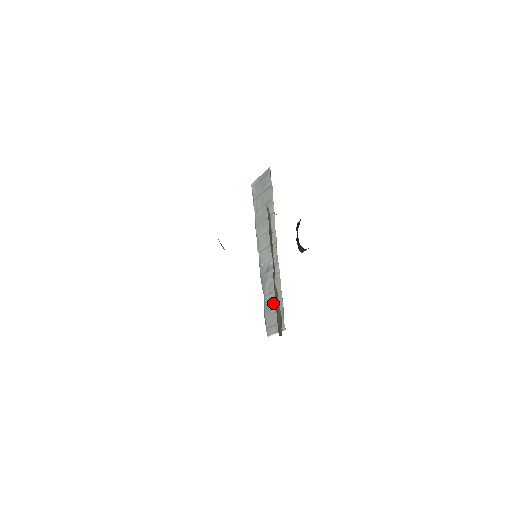
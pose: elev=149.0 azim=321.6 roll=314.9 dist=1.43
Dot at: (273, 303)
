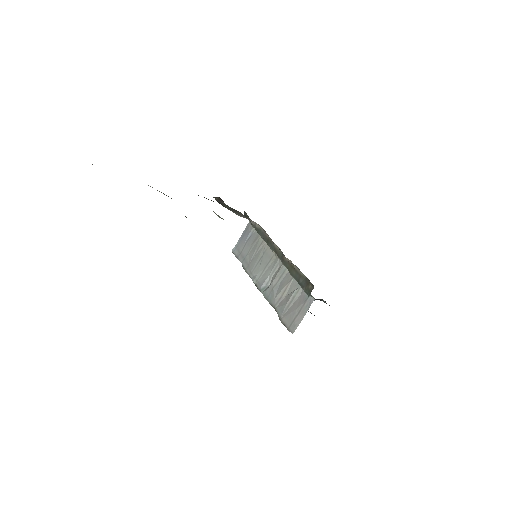
Dot at: (289, 297)
